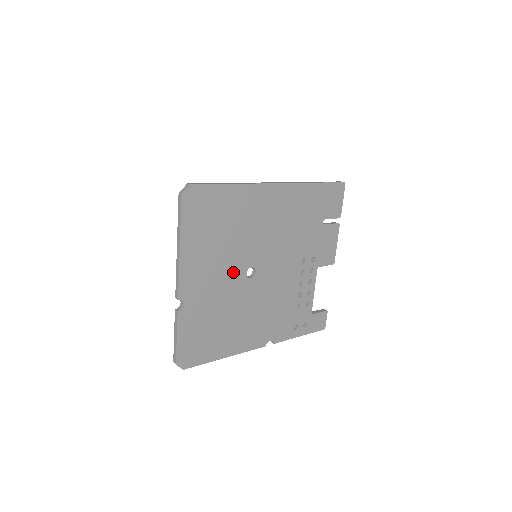
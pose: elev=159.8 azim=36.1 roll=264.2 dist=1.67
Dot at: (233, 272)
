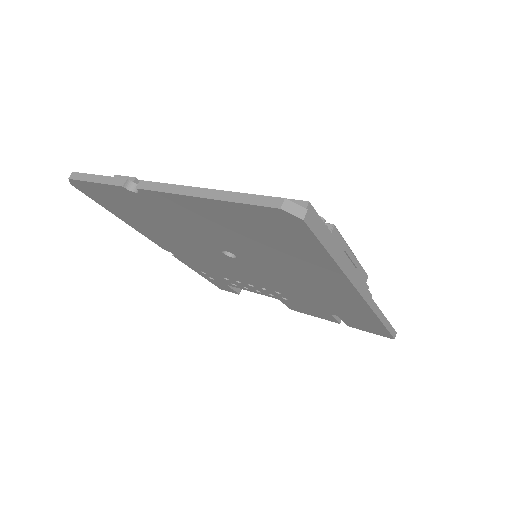
Dot at: (217, 240)
